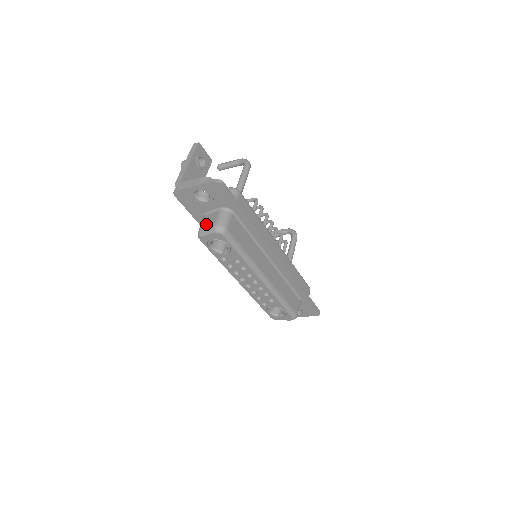
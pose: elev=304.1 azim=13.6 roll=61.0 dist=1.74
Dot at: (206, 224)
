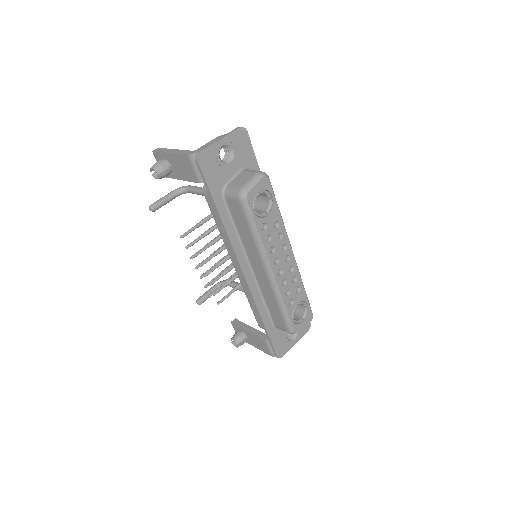
Dot at: (243, 181)
